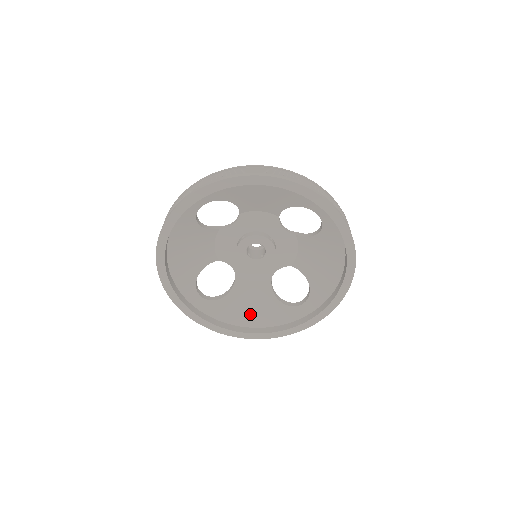
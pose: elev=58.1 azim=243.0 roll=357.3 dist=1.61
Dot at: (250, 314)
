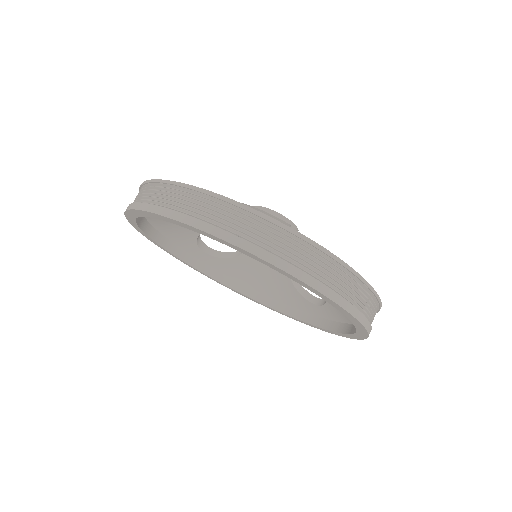
Dot at: (261, 282)
